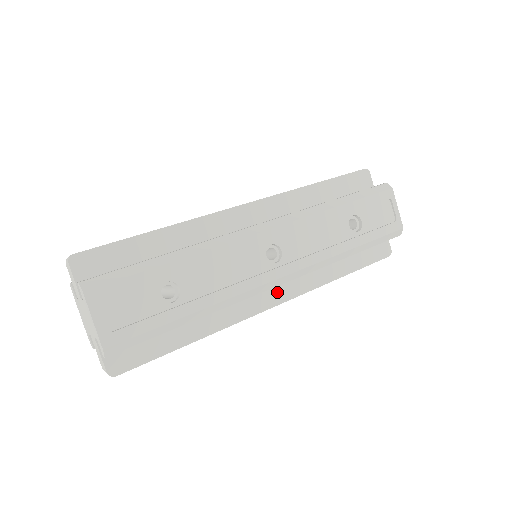
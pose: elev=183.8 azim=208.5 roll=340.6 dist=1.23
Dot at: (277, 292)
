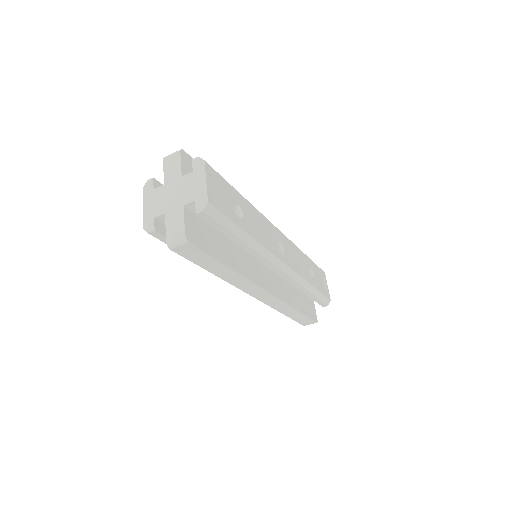
Dot at: (269, 284)
